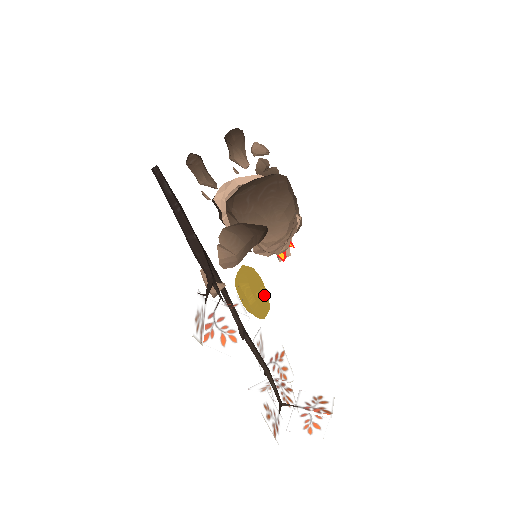
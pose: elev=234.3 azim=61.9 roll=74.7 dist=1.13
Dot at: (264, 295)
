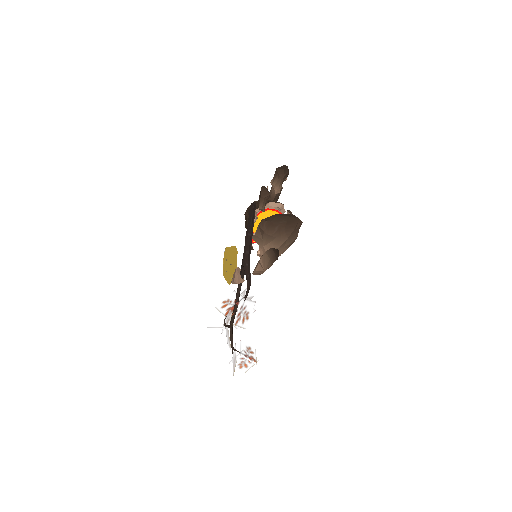
Dot at: occluded
